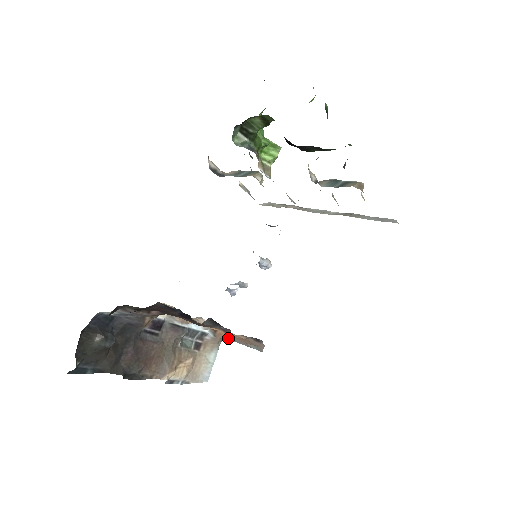
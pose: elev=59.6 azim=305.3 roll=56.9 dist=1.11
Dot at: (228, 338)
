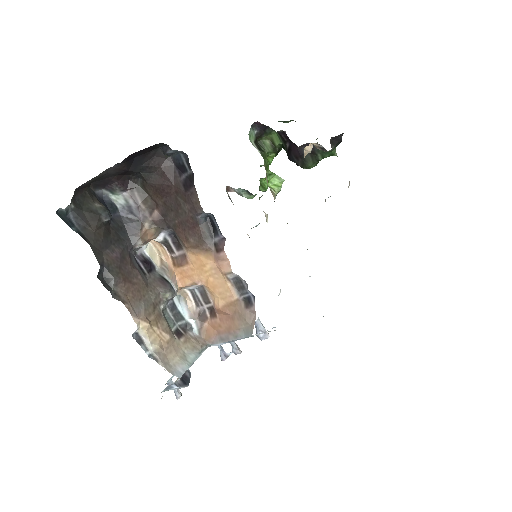
Dot at: (214, 340)
